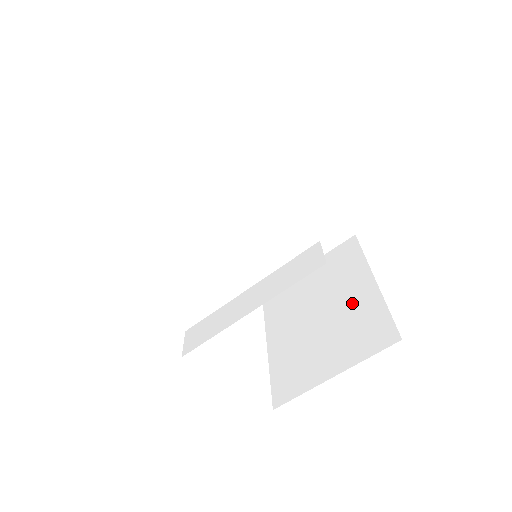
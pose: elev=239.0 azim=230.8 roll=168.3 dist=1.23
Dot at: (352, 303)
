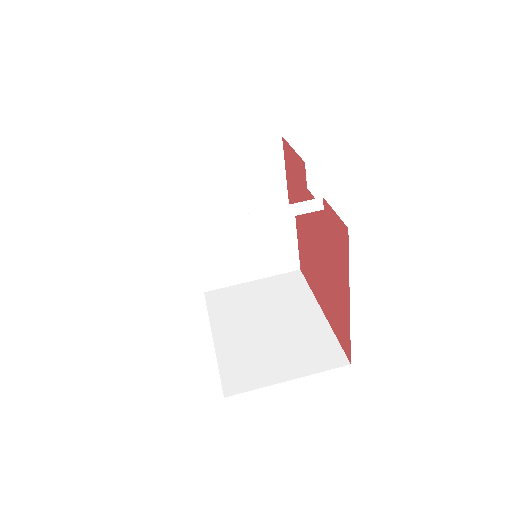
Dot at: occluded
